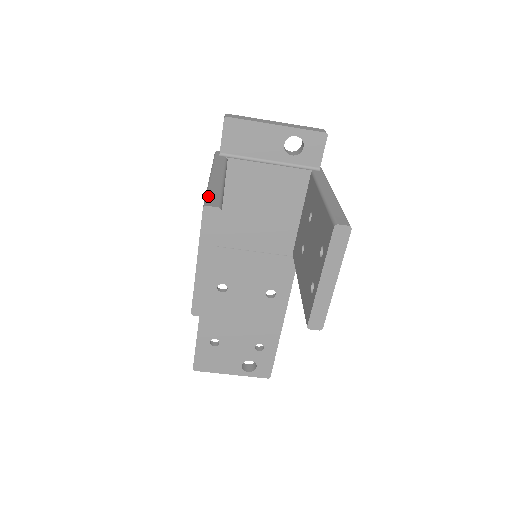
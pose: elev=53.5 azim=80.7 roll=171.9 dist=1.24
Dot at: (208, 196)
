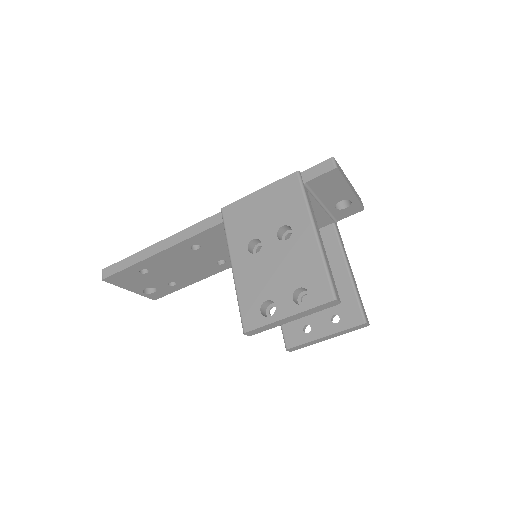
Dot at: (332, 281)
